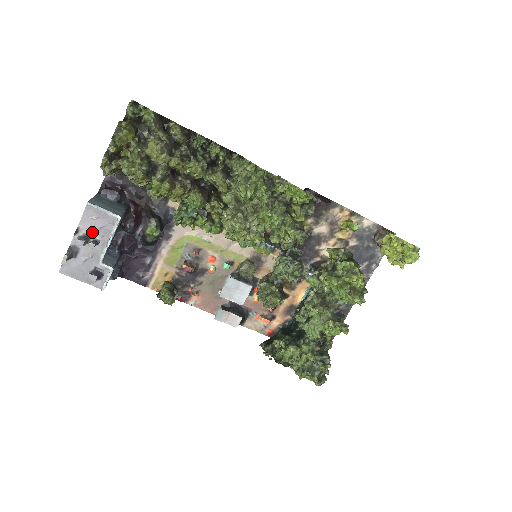
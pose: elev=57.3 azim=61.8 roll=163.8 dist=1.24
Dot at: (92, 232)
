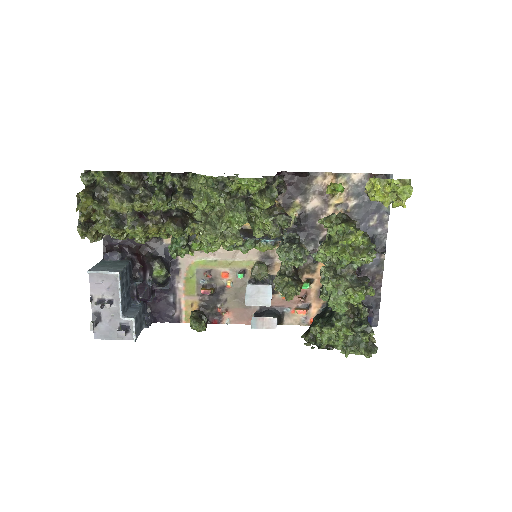
Dot at: (104, 295)
